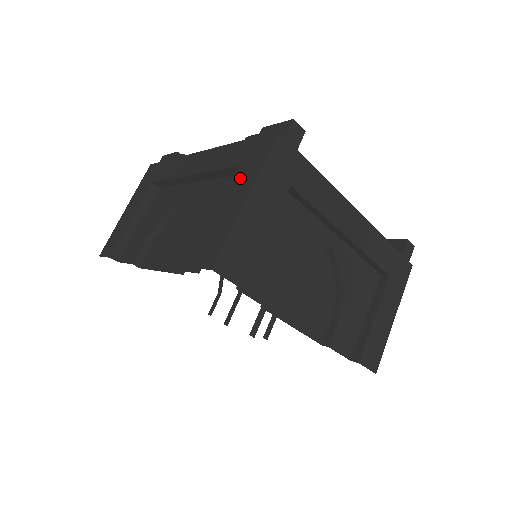
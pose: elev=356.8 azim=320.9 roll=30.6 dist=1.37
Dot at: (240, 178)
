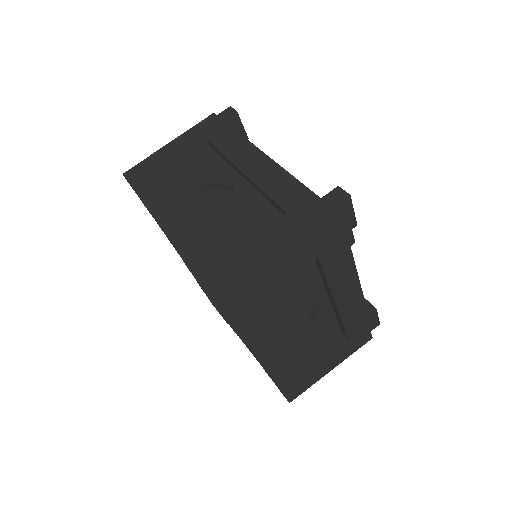
Dot at: occluded
